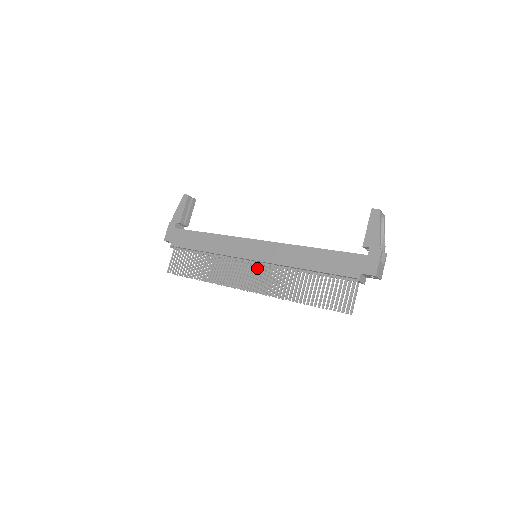
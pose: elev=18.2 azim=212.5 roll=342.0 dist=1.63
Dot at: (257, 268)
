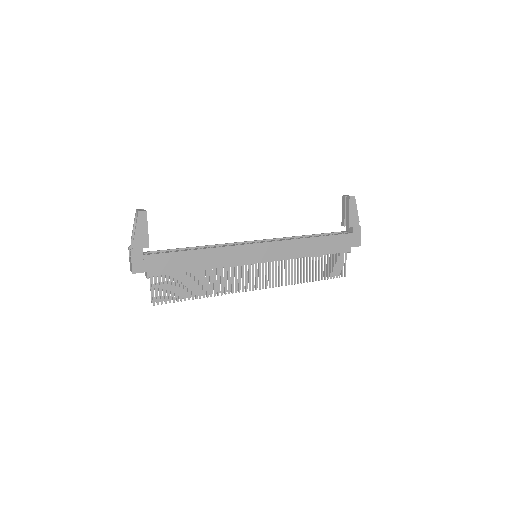
Dot at: (265, 267)
